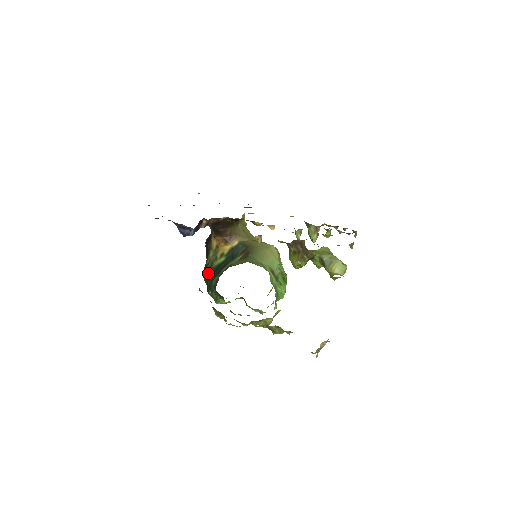
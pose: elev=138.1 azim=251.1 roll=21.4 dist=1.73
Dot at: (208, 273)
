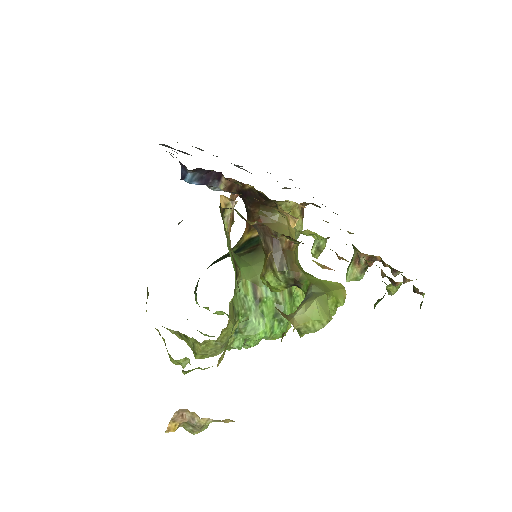
Dot at: (215, 261)
